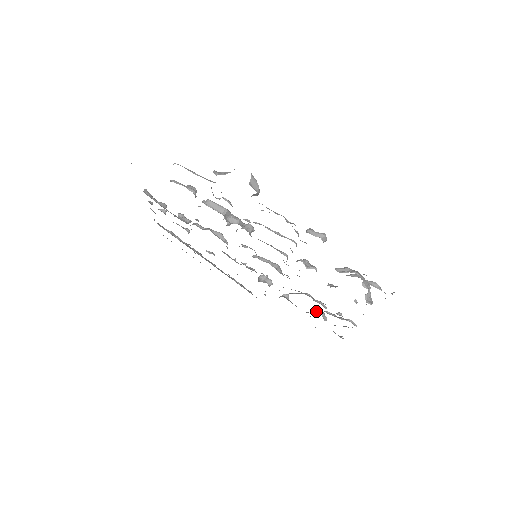
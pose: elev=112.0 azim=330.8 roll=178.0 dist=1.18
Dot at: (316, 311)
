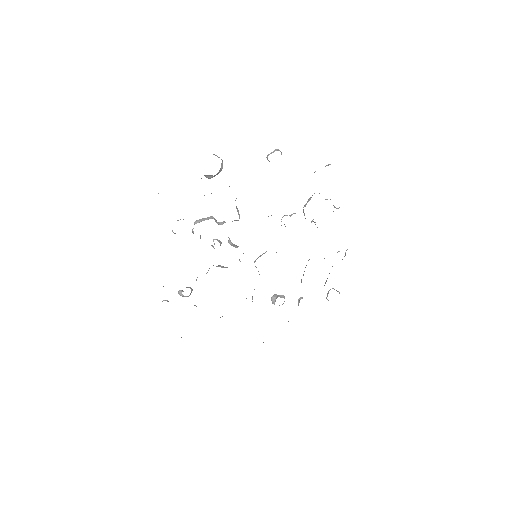
Dot at: occluded
